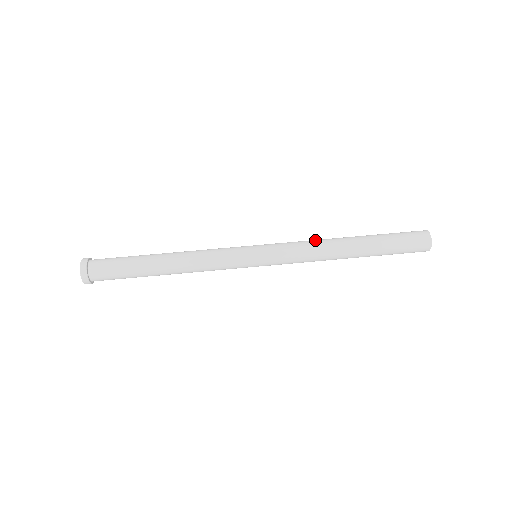
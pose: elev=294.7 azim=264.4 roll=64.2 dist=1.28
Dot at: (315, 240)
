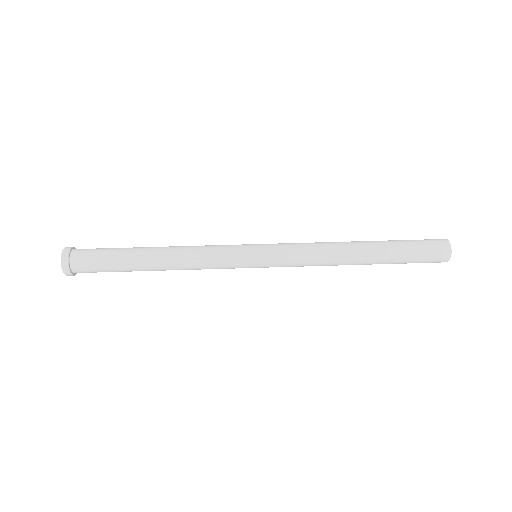
Dot at: (321, 242)
